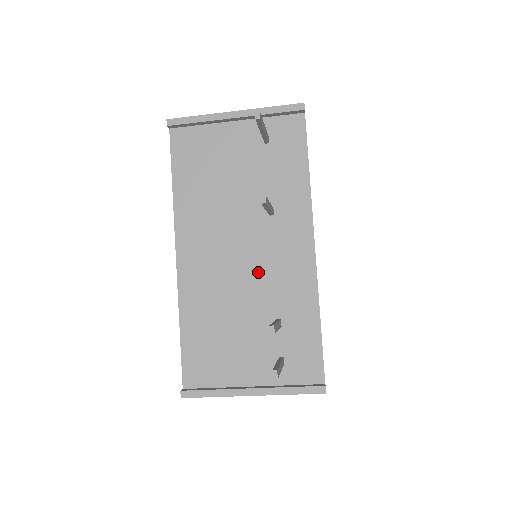
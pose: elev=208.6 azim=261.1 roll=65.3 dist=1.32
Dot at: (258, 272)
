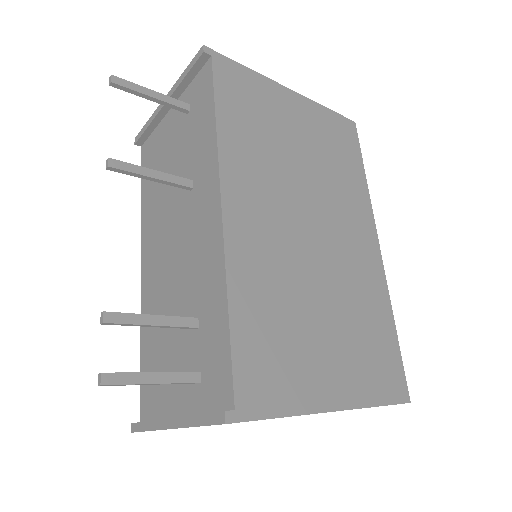
Dot at: (183, 263)
